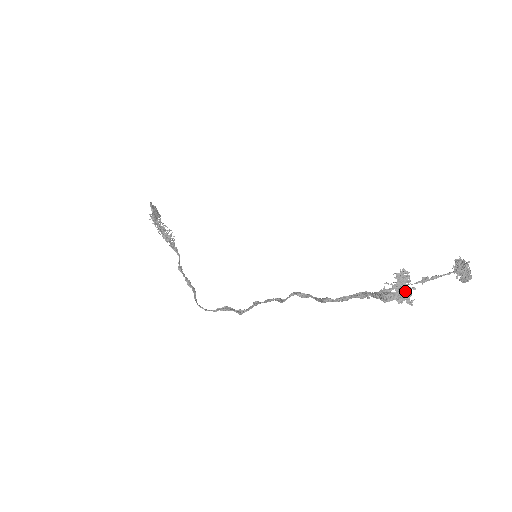
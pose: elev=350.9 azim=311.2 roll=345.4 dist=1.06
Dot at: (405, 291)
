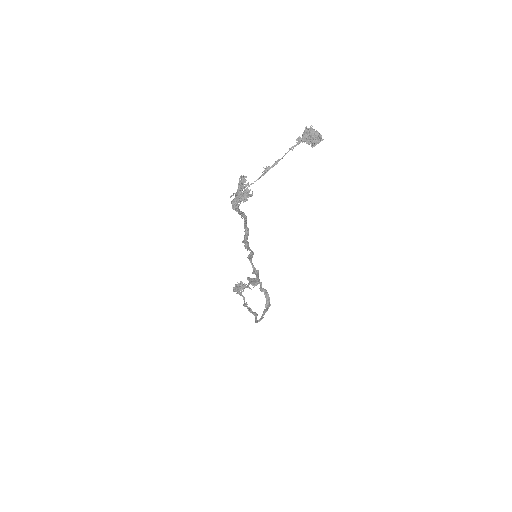
Dot at: (244, 190)
